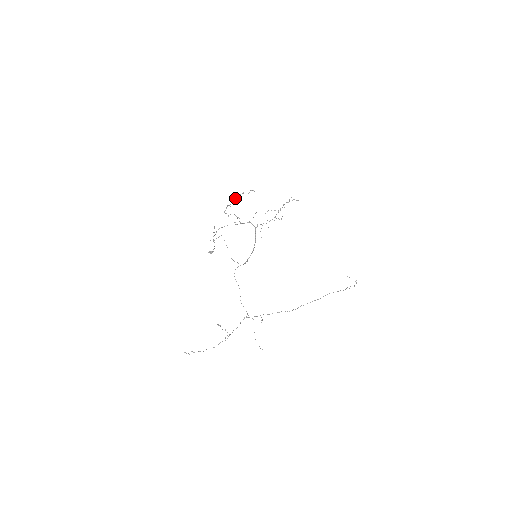
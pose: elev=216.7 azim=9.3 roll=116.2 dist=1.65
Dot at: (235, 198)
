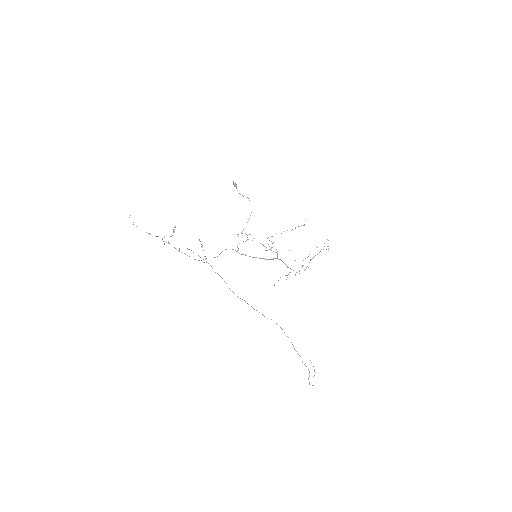
Dot at: occluded
